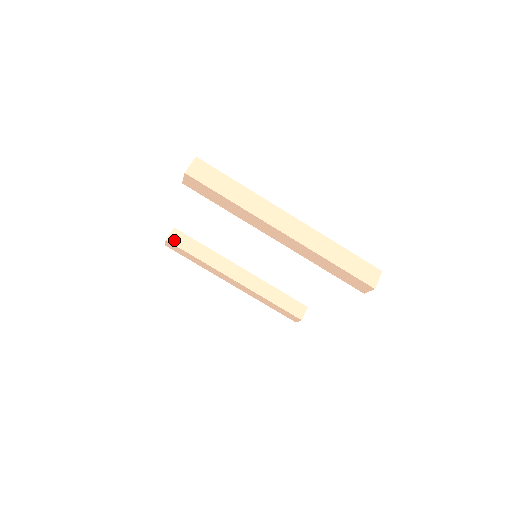
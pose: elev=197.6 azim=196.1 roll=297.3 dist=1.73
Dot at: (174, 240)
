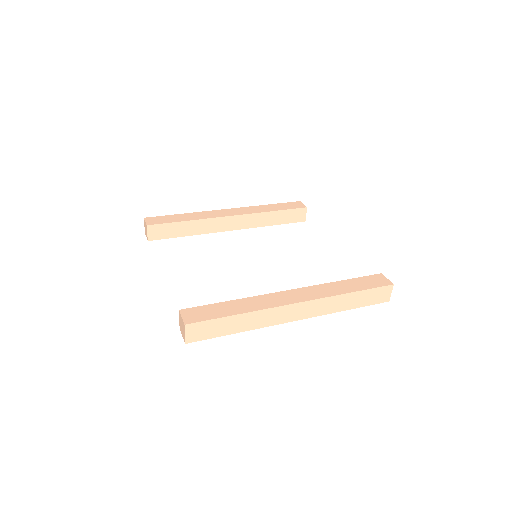
Dot at: (155, 236)
